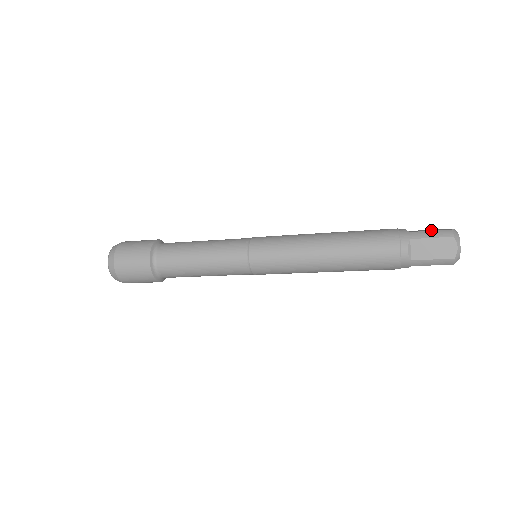
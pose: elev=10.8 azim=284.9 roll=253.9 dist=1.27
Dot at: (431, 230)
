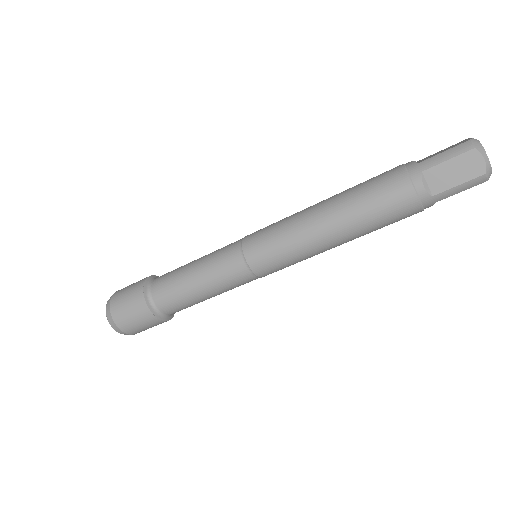
Dot at: (444, 150)
